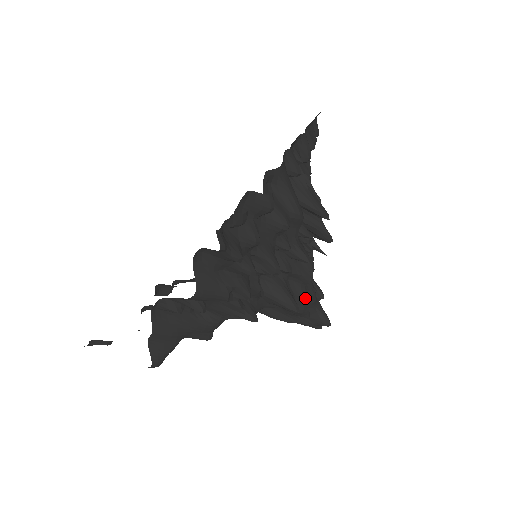
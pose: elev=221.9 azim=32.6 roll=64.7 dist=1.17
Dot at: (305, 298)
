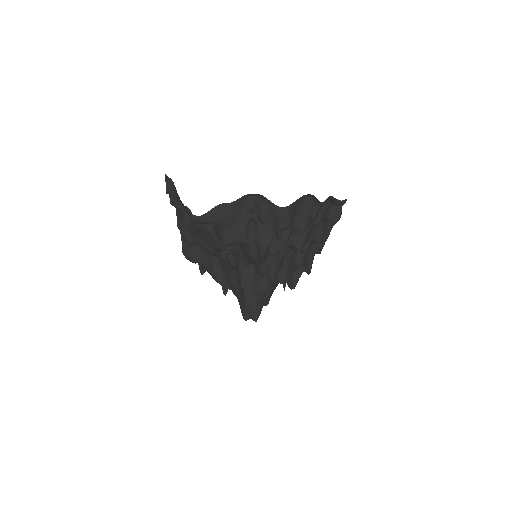
Dot at: (272, 288)
